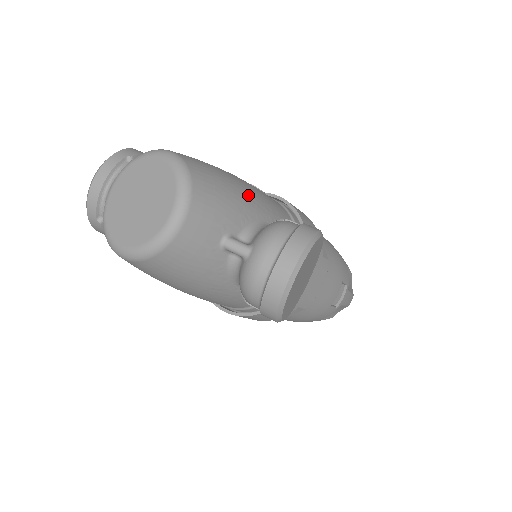
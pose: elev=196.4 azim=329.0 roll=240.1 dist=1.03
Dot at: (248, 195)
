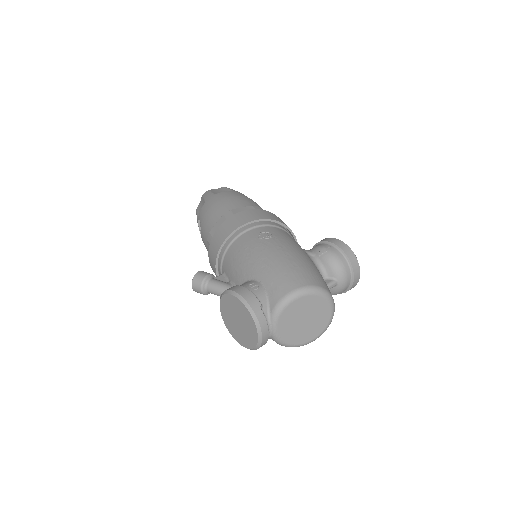
Dot at: (305, 256)
